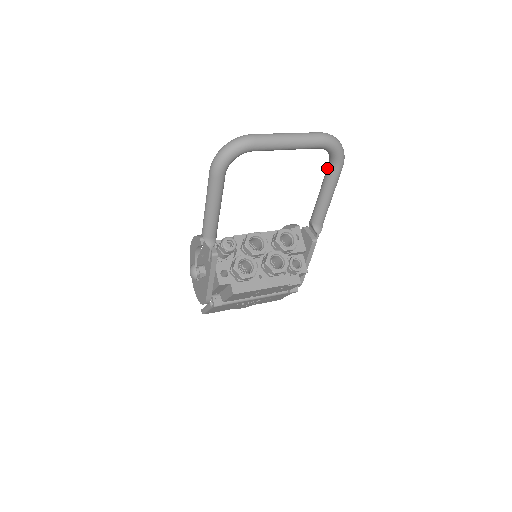
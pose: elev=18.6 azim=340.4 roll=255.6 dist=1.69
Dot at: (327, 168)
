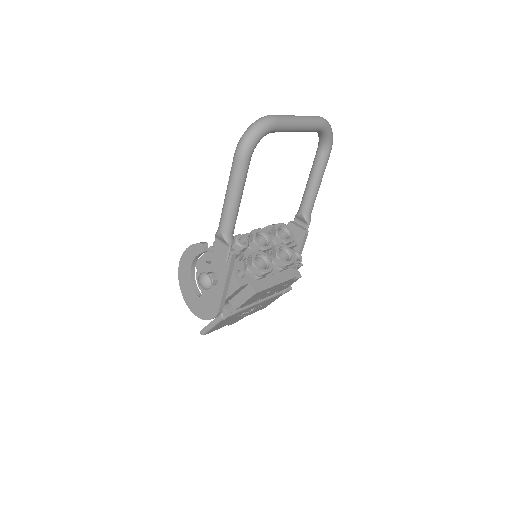
Dot at: (317, 154)
